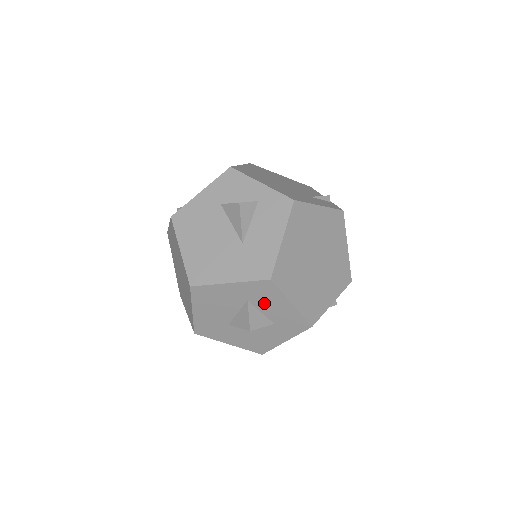
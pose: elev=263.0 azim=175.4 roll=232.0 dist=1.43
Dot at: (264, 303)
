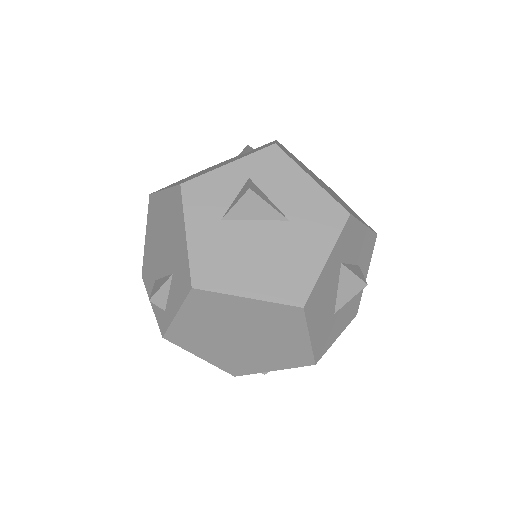
Dot at: (350, 250)
